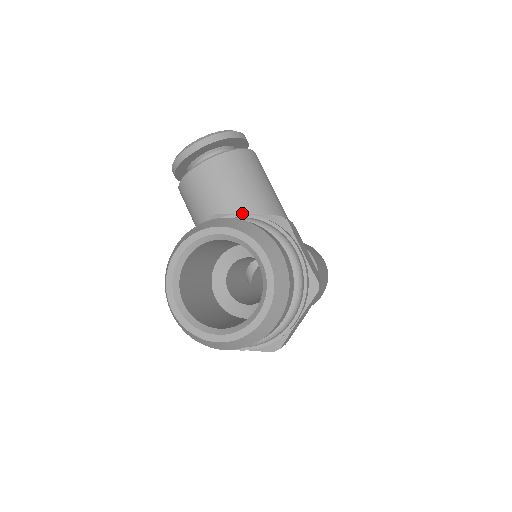
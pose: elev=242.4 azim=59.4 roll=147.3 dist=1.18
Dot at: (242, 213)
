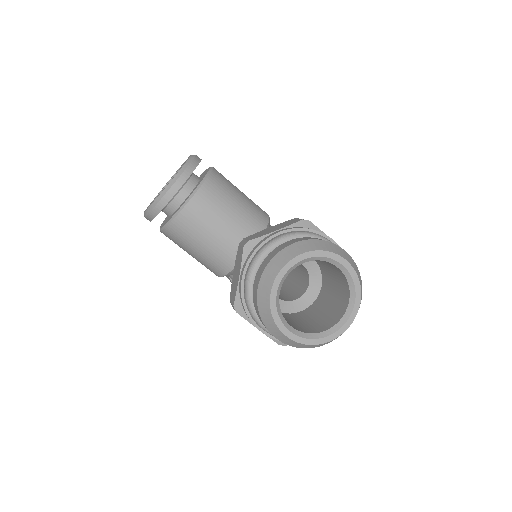
Dot at: (246, 228)
